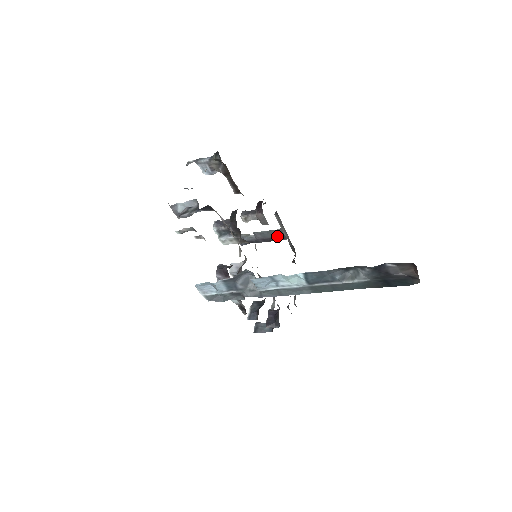
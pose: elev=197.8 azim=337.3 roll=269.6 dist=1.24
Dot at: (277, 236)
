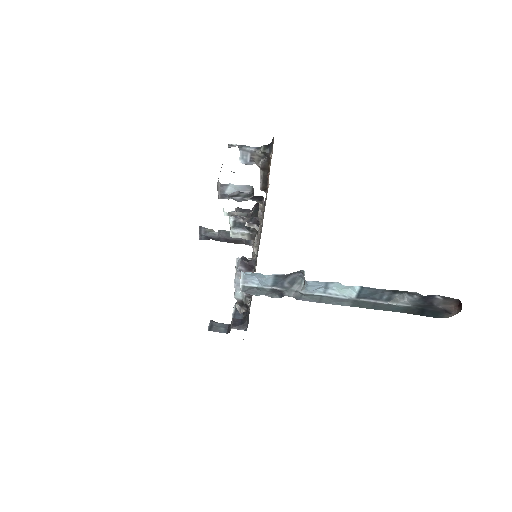
Dot at: (241, 240)
